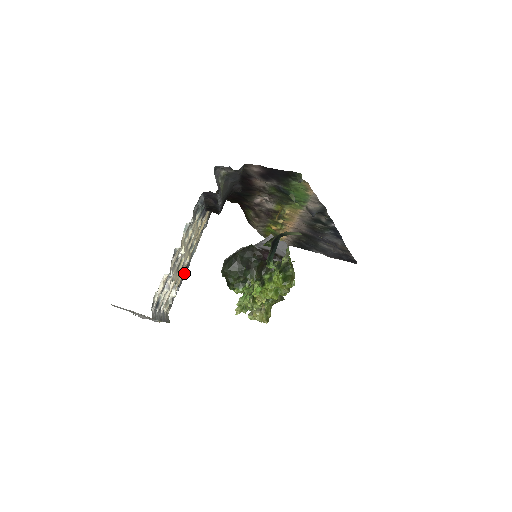
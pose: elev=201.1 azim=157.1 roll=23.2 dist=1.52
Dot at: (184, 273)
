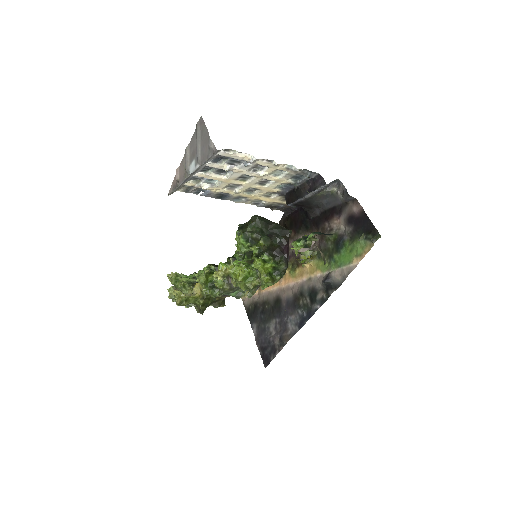
Dot at: (217, 196)
